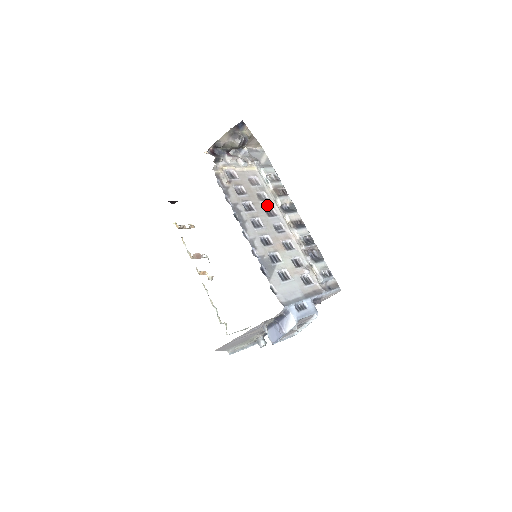
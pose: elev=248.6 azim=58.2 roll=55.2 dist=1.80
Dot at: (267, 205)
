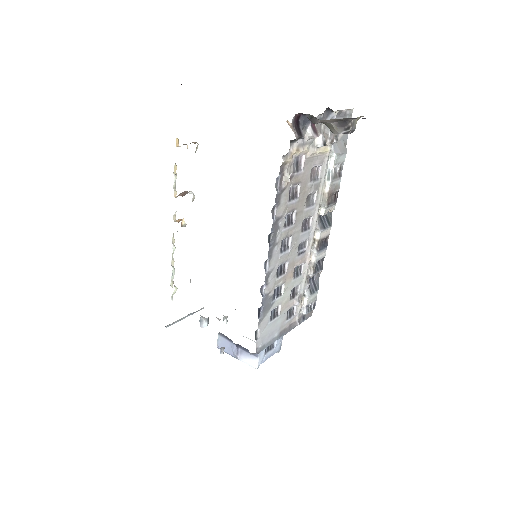
Dot at: (309, 213)
